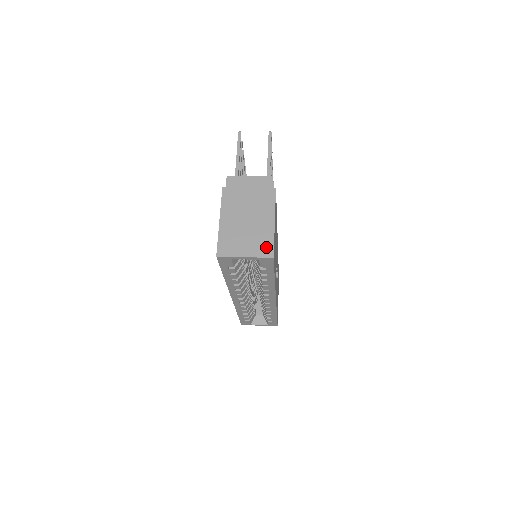
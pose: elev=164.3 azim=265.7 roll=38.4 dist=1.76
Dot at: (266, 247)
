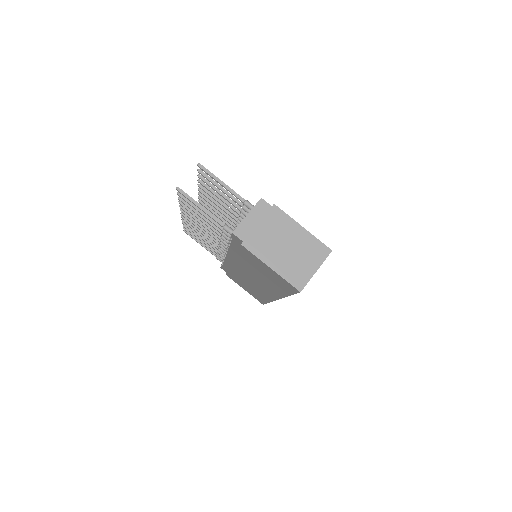
Dot at: (320, 250)
